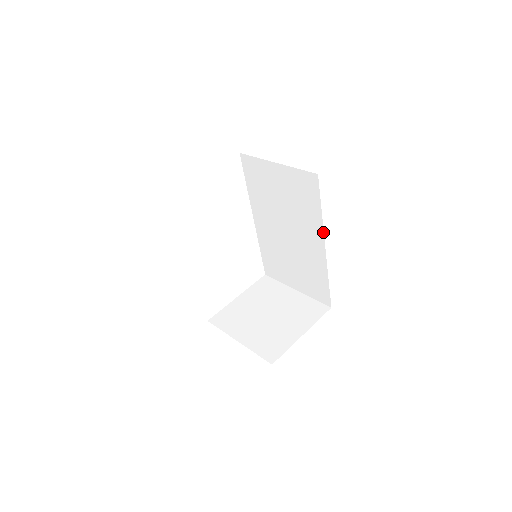
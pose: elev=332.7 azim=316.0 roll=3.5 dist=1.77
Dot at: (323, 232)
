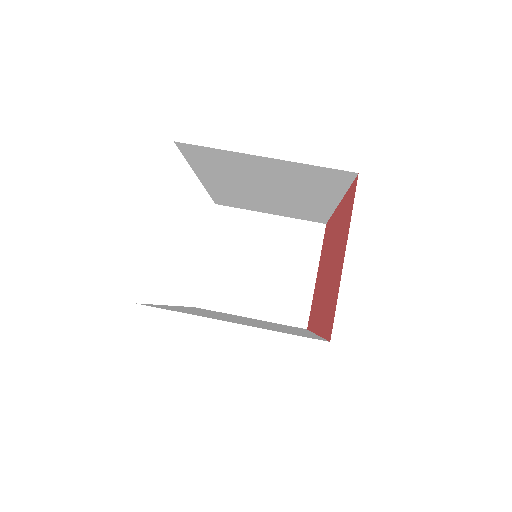
Dot at: (341, 199)
